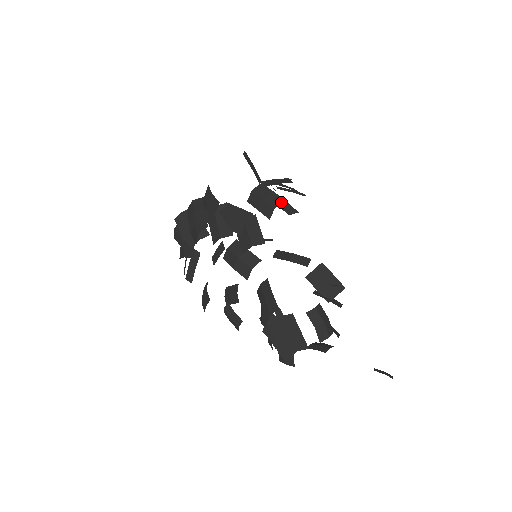
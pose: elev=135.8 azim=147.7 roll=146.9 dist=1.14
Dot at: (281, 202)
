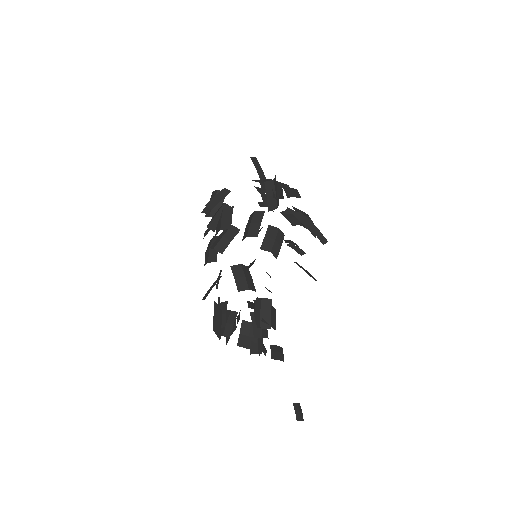
Dot at: (254, 236)
